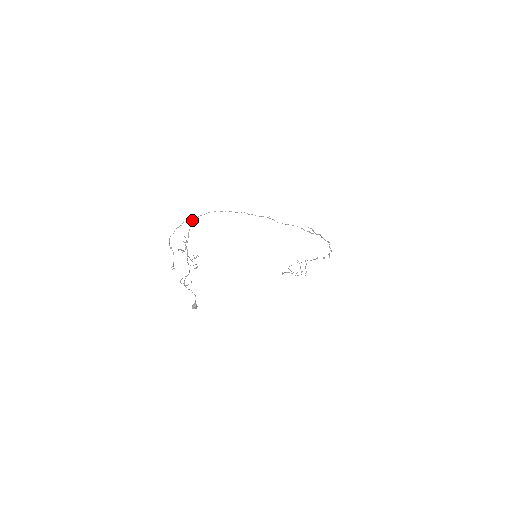
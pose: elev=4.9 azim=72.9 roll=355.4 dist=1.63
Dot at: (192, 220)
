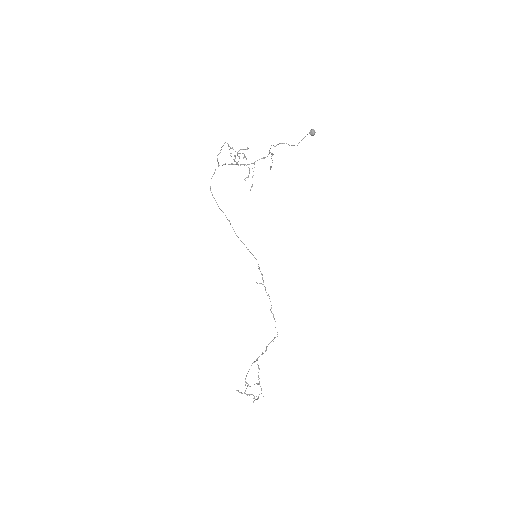
Dot at: (215, 169)
